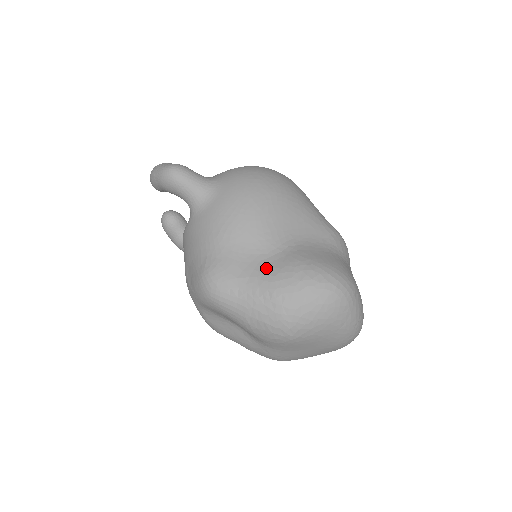
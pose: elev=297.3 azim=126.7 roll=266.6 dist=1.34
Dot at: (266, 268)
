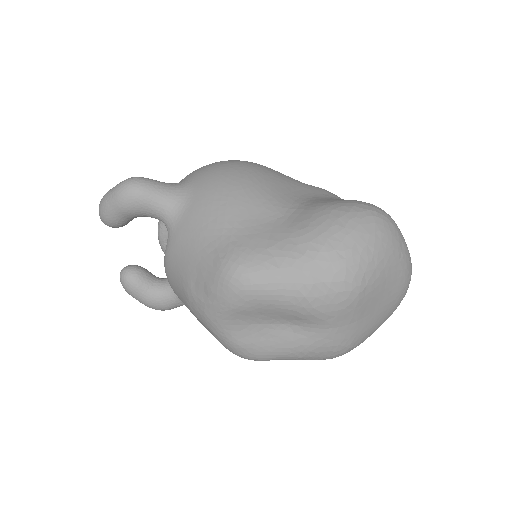
Dot at: (292, 226)
